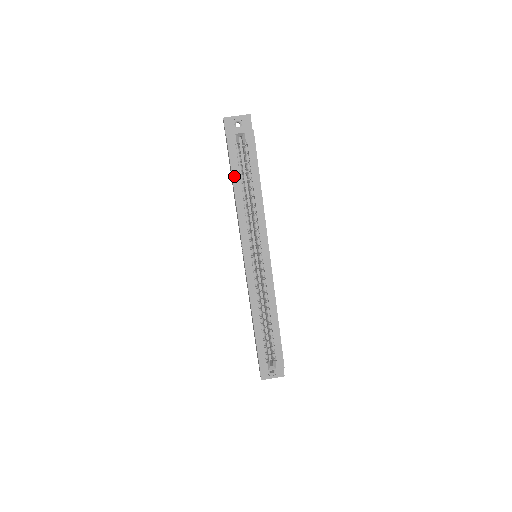
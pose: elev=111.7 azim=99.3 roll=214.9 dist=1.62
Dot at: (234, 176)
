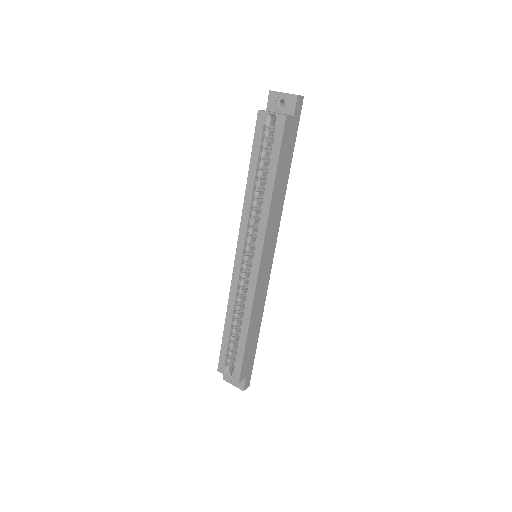
Dot at: (252, 160)
